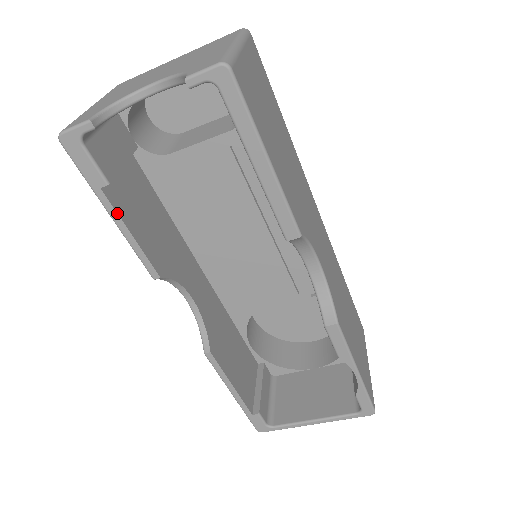
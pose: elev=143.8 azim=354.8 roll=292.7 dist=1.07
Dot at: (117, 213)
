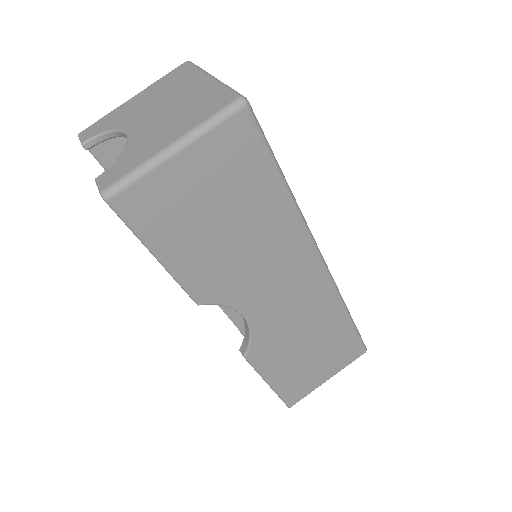
Dot at: occluded
